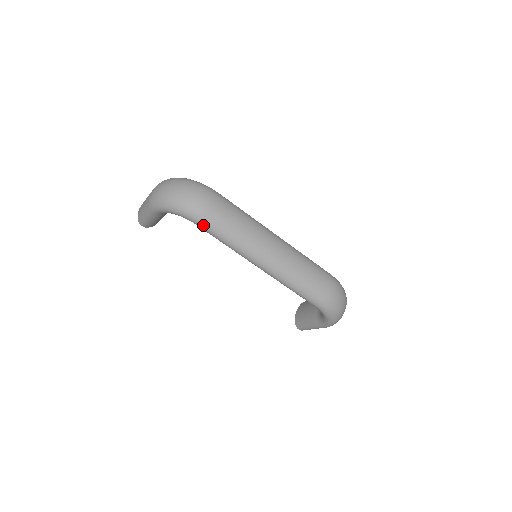
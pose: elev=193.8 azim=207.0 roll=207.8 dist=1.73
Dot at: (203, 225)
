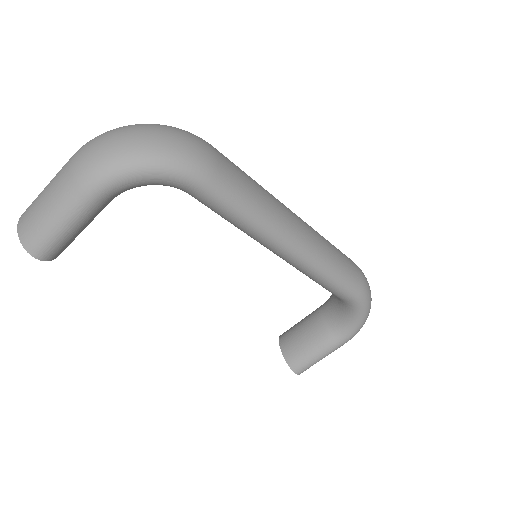
Dot at: (215, 188)
